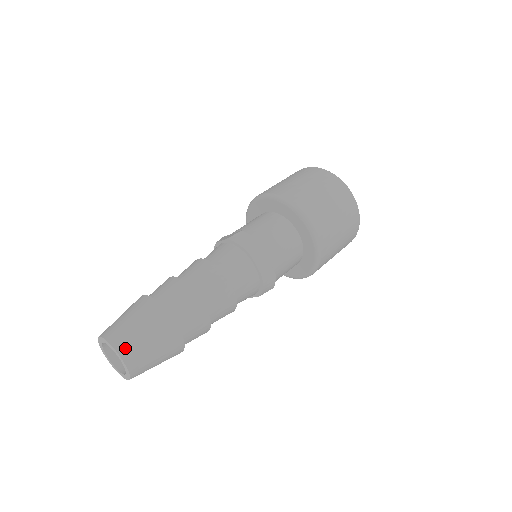
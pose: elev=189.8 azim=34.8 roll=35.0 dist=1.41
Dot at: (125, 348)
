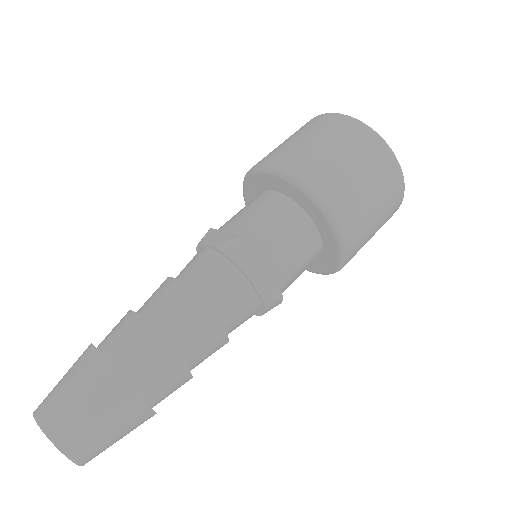
Dot at: (41, 404)
